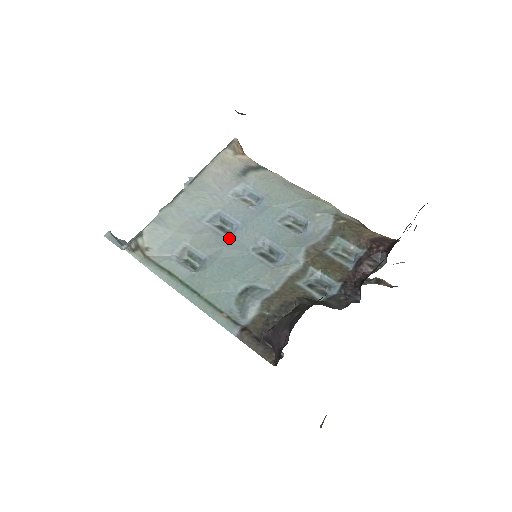
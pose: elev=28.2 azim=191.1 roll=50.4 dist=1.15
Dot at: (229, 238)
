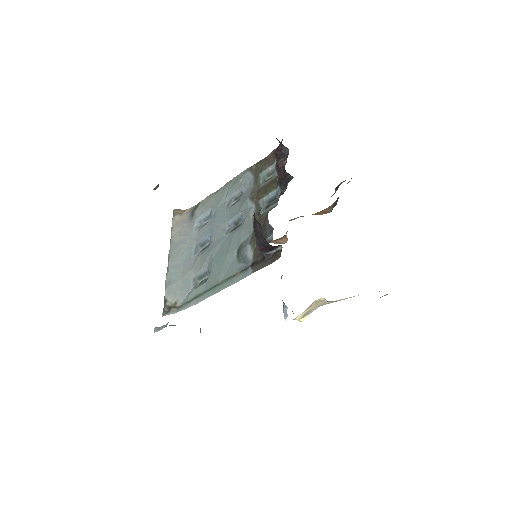
Dot at: (210, 246)
